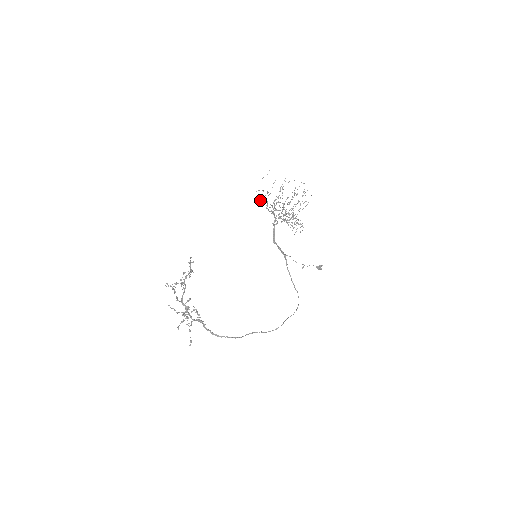
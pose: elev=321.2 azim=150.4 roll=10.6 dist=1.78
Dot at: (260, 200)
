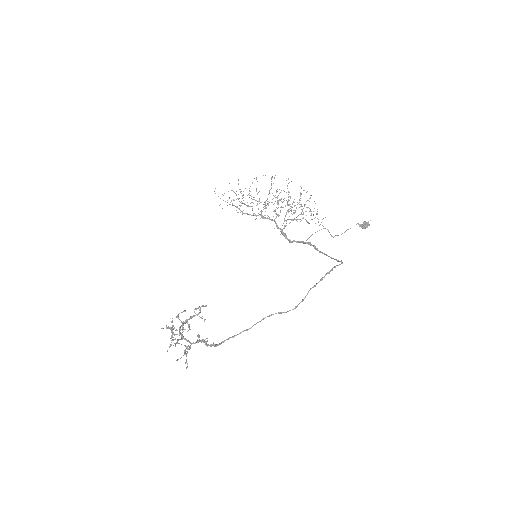
Dot at: occluded
